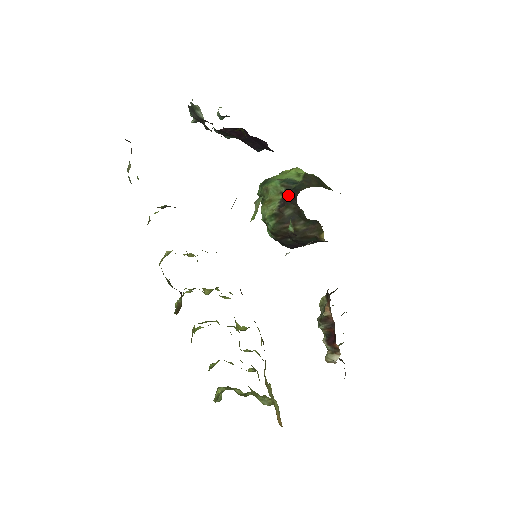
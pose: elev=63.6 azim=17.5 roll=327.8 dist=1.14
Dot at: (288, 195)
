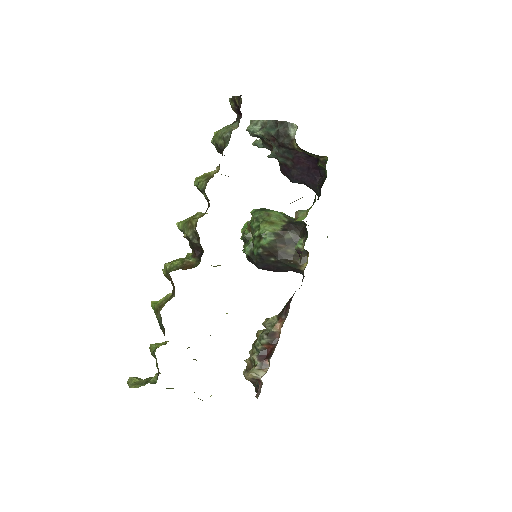
Dot at: (293, 224)
